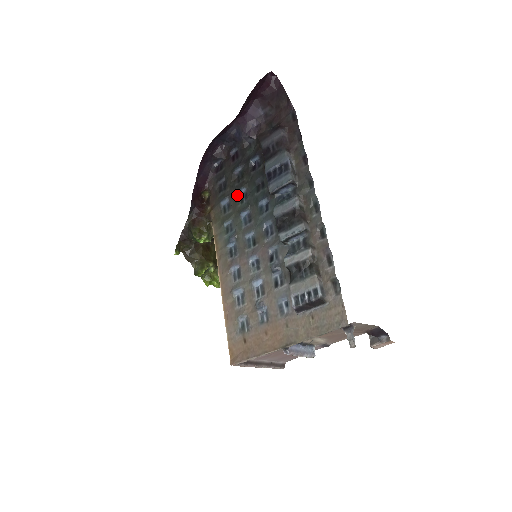
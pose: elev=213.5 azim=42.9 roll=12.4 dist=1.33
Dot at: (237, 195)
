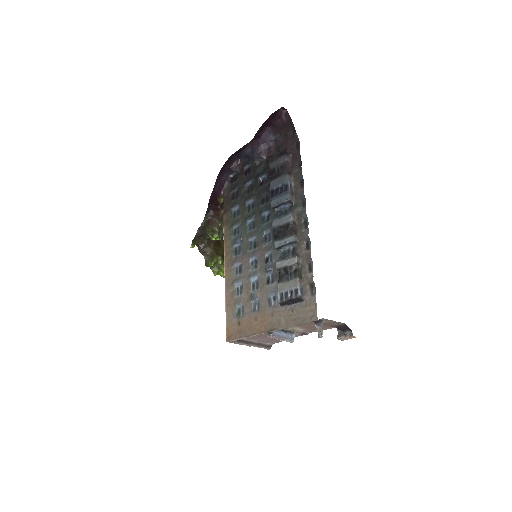
Dot at: (246, 204)
